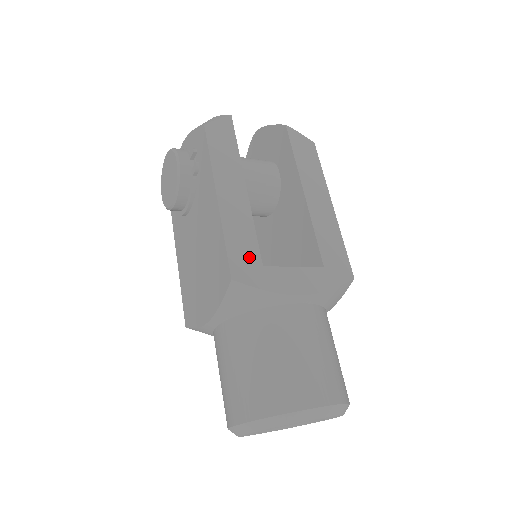
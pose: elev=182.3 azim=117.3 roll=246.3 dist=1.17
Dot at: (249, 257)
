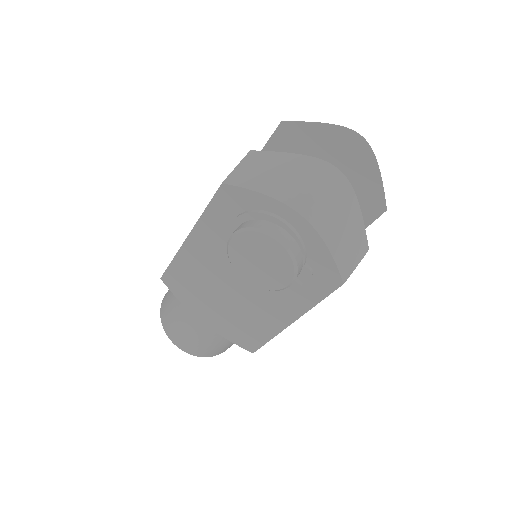
Dot at: occluded
